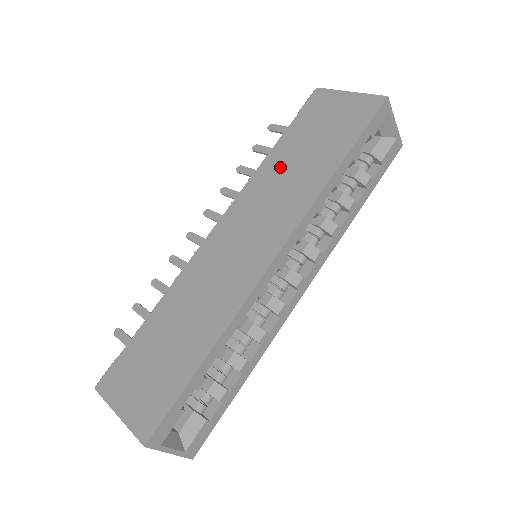
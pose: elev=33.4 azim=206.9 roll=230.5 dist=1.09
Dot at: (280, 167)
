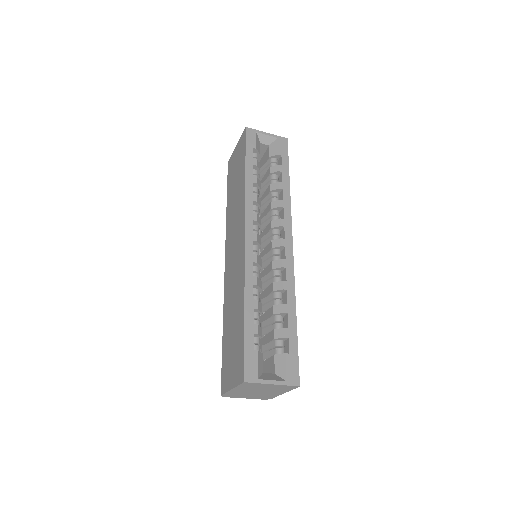
Dot at: (231, 206)
